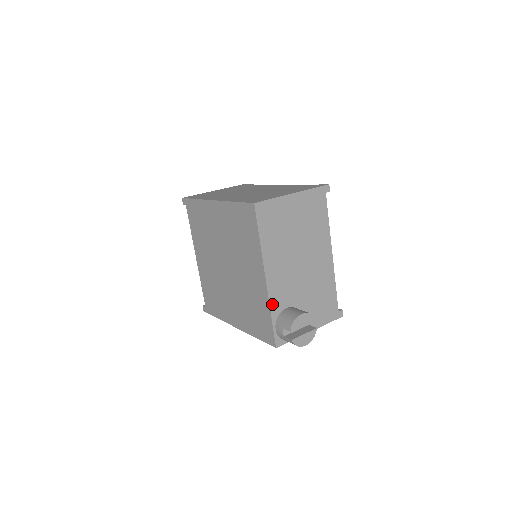
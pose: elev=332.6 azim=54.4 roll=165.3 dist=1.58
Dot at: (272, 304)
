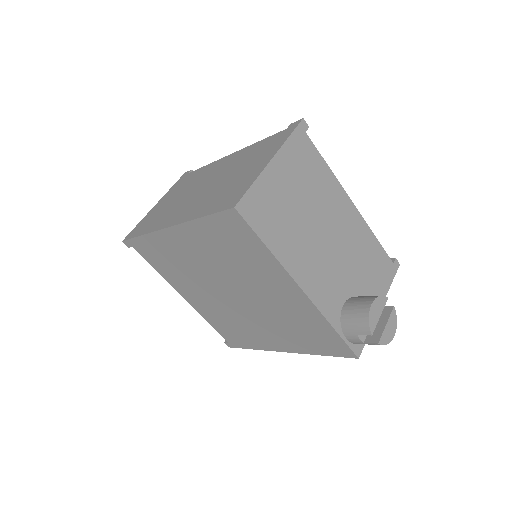
Dot at: (326, 314)
